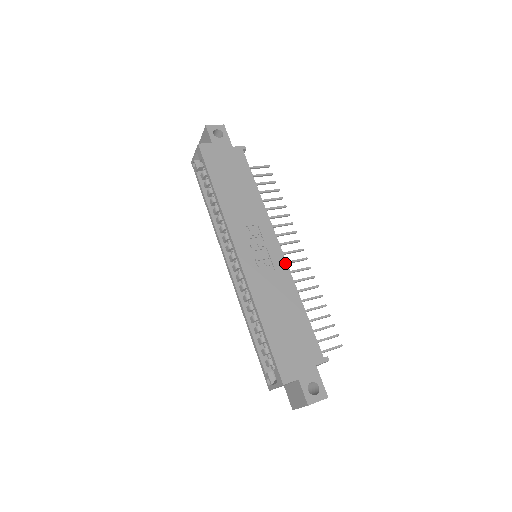
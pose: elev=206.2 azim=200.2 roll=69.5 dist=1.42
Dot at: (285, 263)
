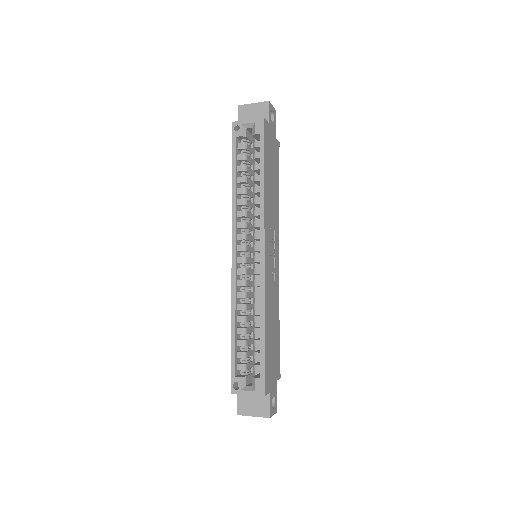
Dot at: occluded
